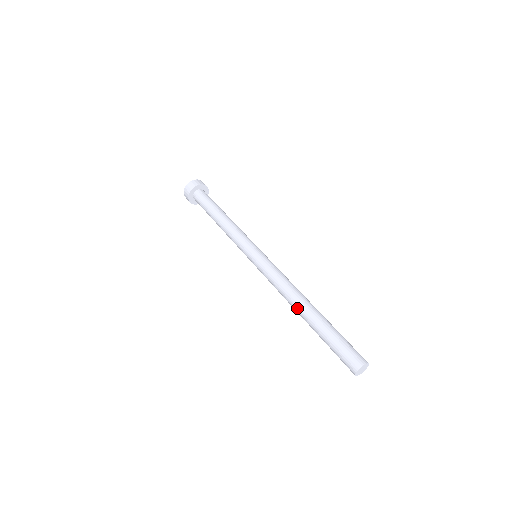
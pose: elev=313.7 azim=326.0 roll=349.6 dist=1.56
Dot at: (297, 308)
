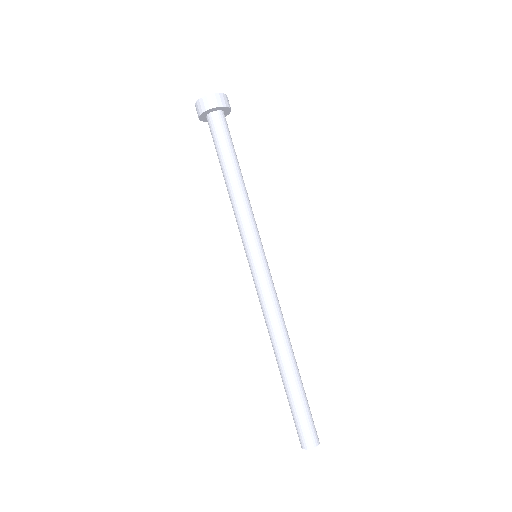
Dot at: (274, 352)
